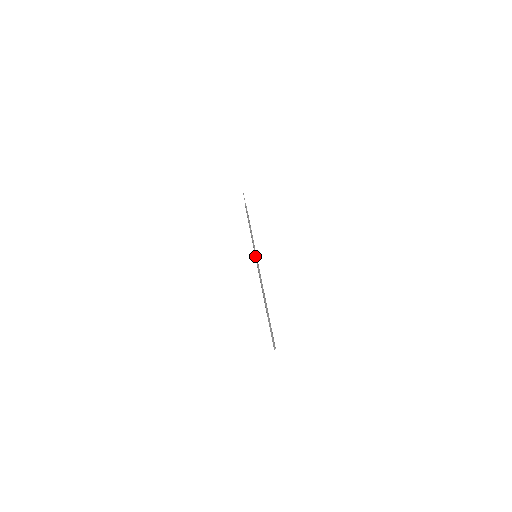
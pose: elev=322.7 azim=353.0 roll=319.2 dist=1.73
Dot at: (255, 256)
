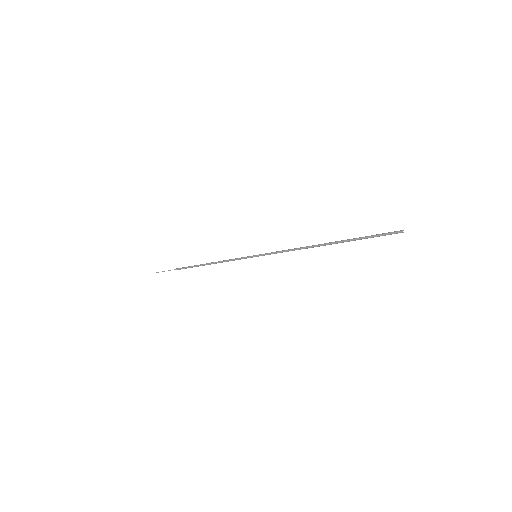
Dot at: (256, 256)
